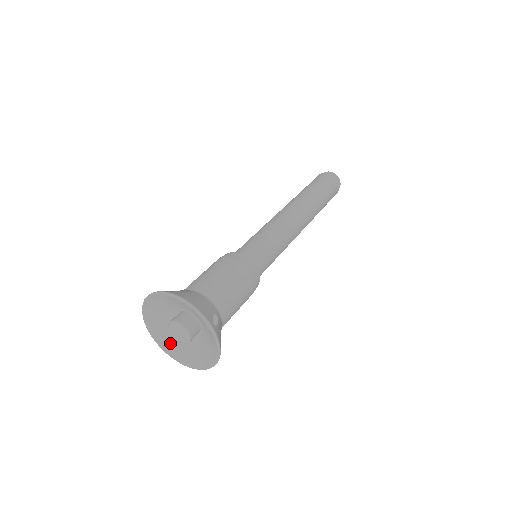
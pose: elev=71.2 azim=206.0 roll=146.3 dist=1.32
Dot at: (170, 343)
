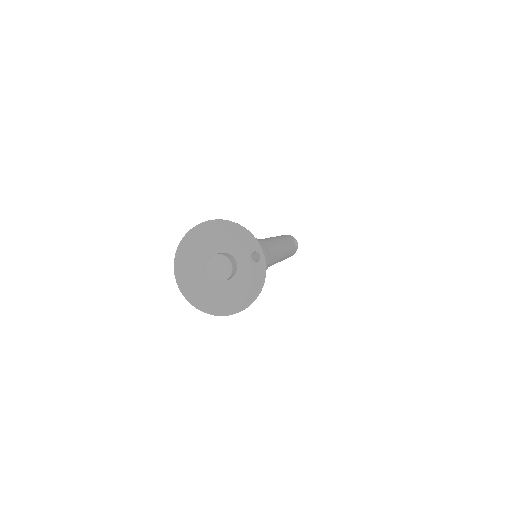
Dot at: (196, 291)
